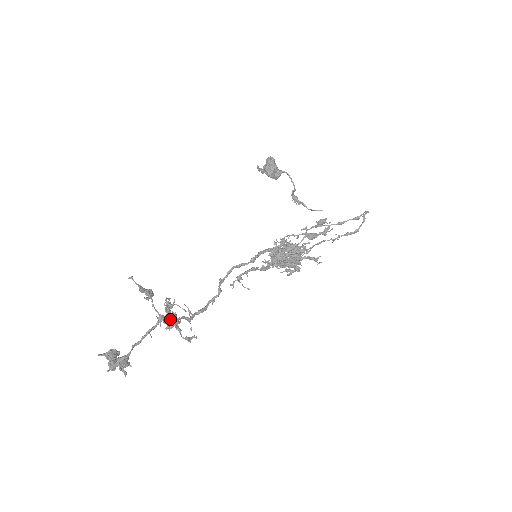
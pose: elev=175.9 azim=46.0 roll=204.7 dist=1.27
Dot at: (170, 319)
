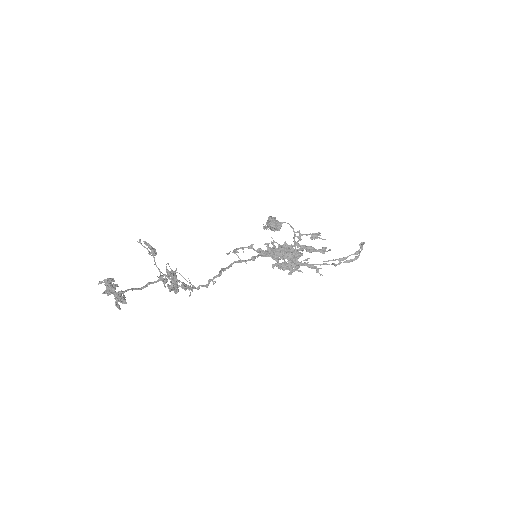
Dot at: (170, 278)
